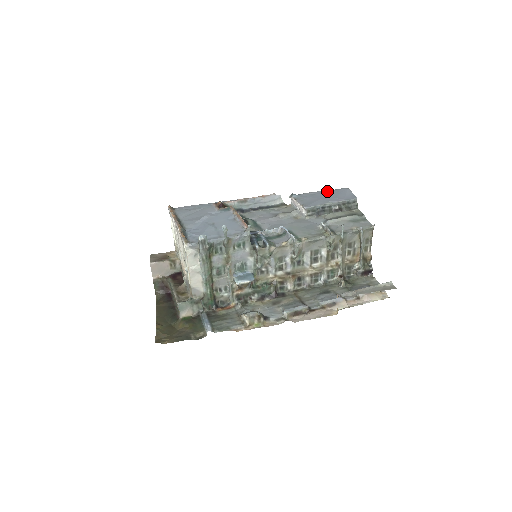
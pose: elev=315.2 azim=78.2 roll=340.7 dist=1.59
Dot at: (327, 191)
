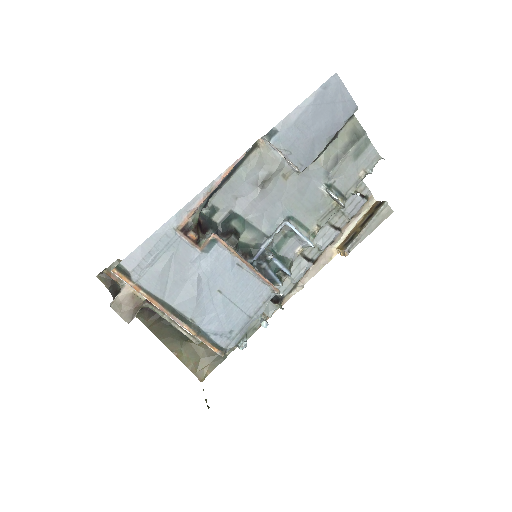
Dot at: (314, 102)
